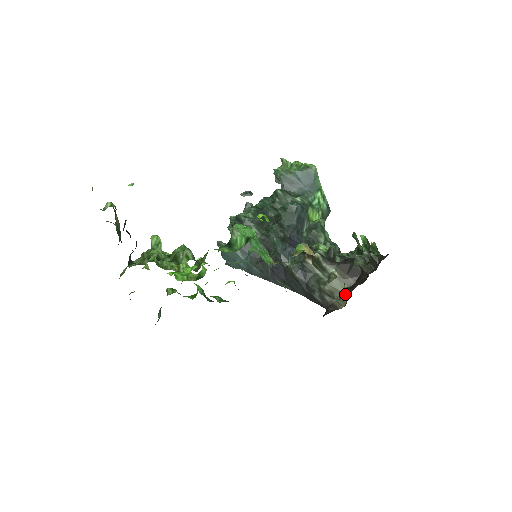
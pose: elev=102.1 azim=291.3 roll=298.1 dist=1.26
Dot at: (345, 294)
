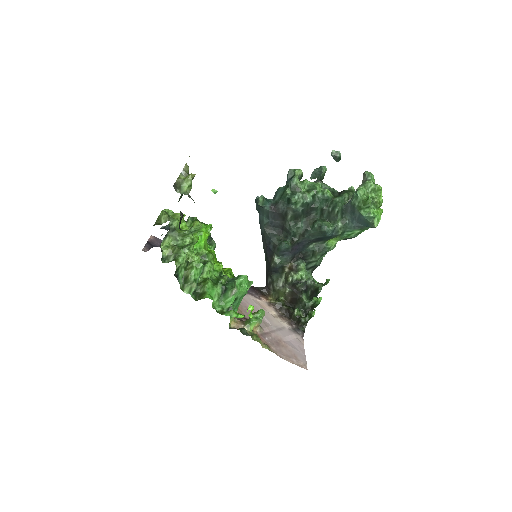
Dot at: (274, 306)
